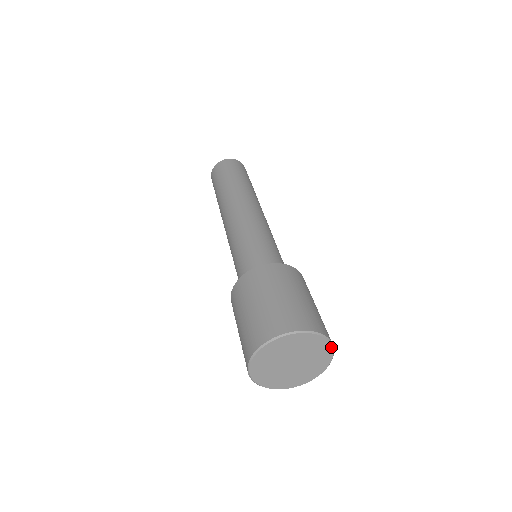
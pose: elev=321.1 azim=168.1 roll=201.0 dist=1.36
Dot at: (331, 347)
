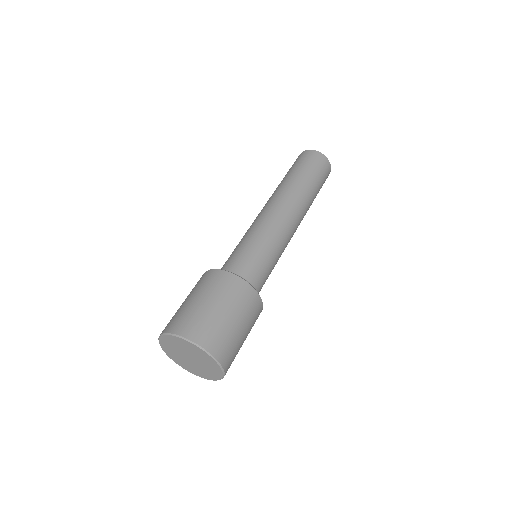
Dot at: (217, 379)
